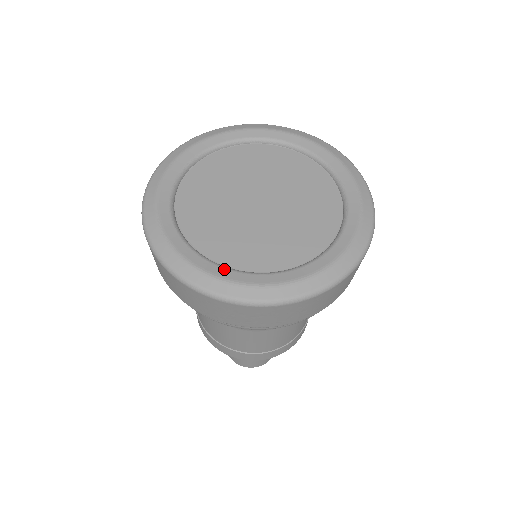
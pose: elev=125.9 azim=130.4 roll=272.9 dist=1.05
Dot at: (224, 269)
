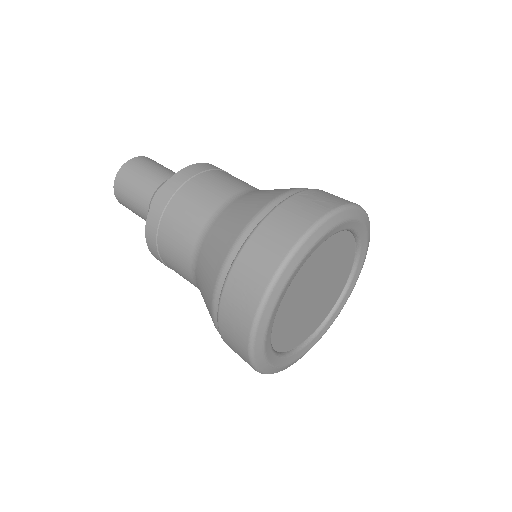
Dot at: (303, 350)
